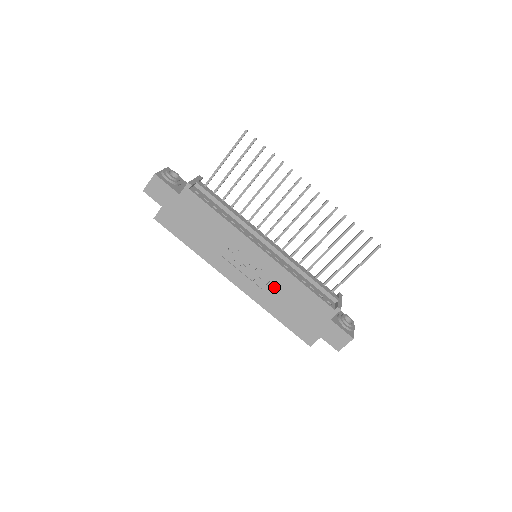
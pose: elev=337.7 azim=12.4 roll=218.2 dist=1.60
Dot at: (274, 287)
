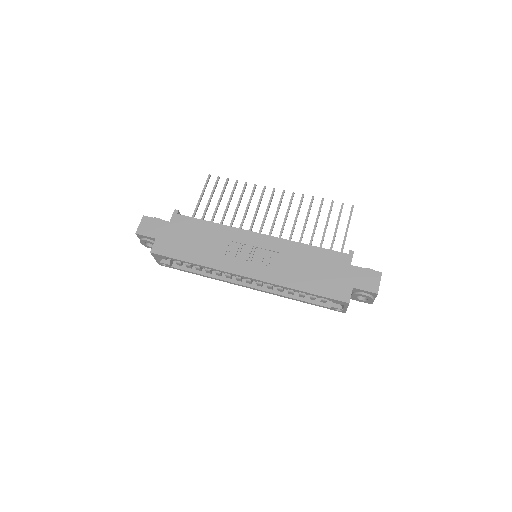
Dot at: (284, 261)
